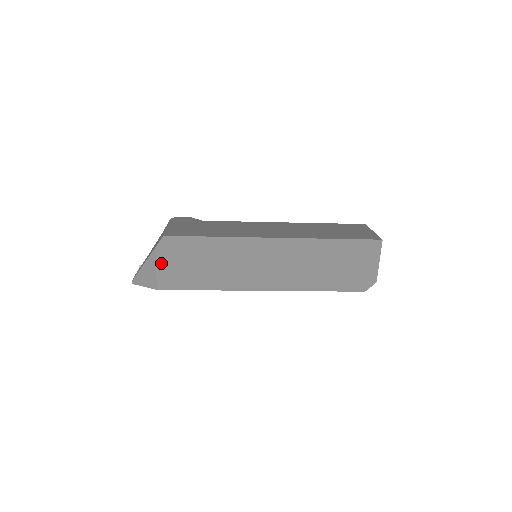
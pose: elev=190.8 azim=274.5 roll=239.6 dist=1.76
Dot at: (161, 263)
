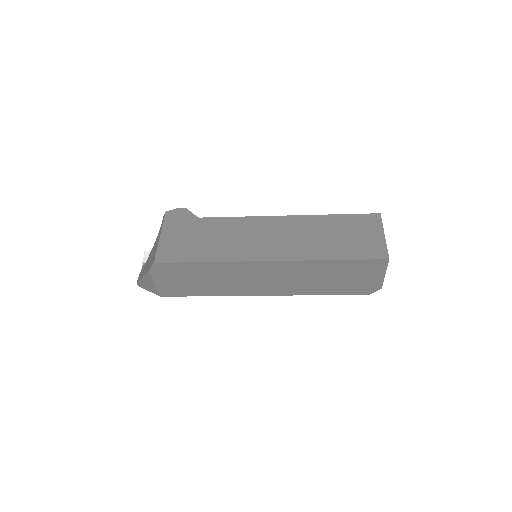
Dot at: (158, 280)
